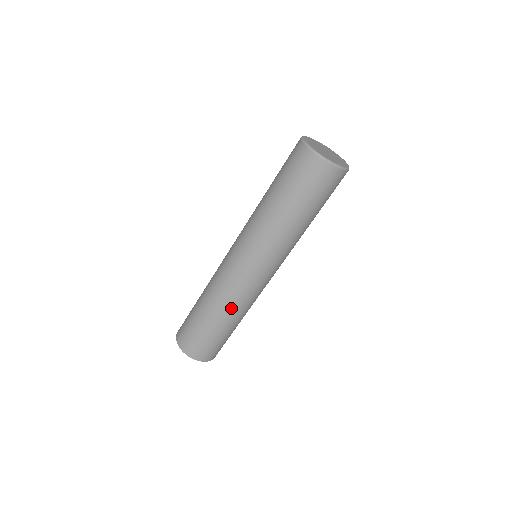
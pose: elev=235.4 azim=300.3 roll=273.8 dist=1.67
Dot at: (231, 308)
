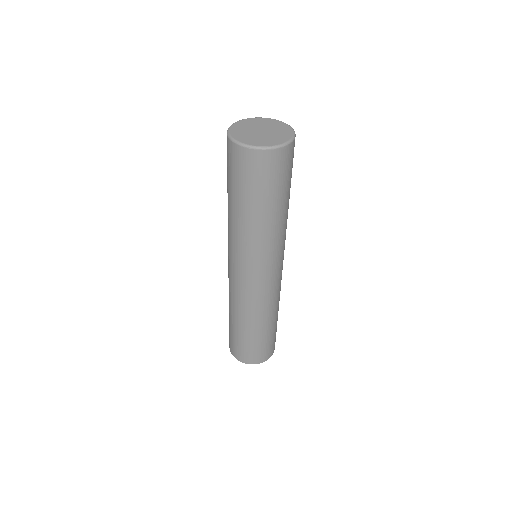
Dot at: (253, 314)
